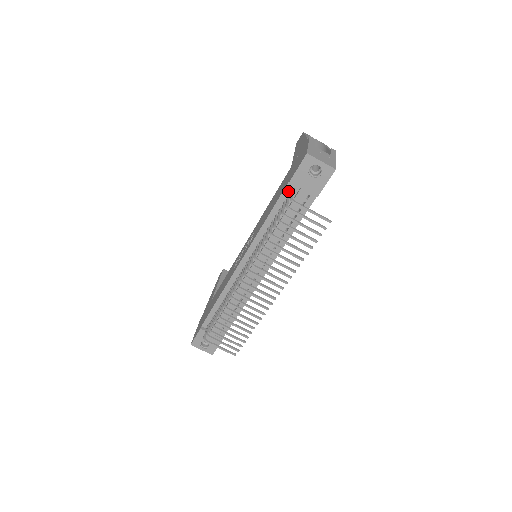
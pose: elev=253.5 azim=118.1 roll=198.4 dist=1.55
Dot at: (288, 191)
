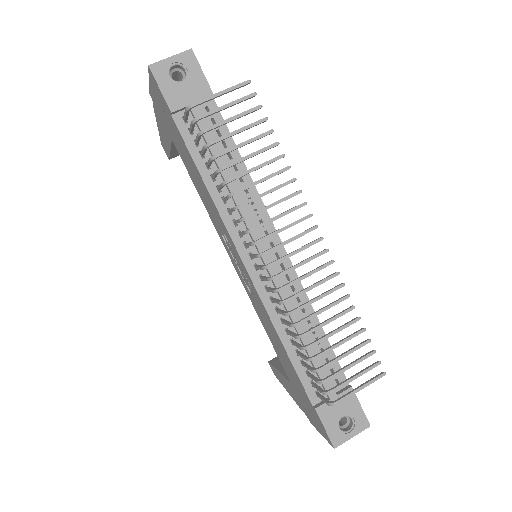
Dot at: (184, 127)
